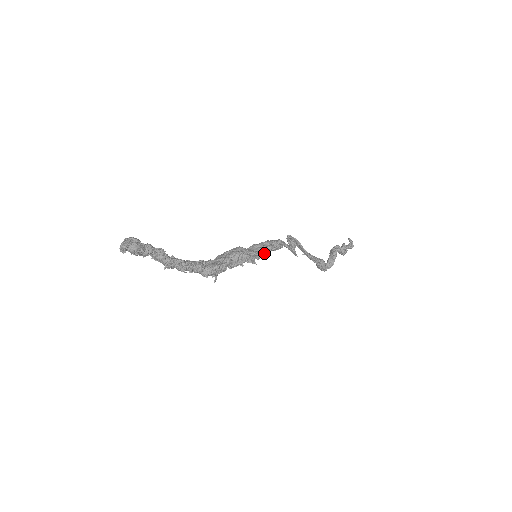
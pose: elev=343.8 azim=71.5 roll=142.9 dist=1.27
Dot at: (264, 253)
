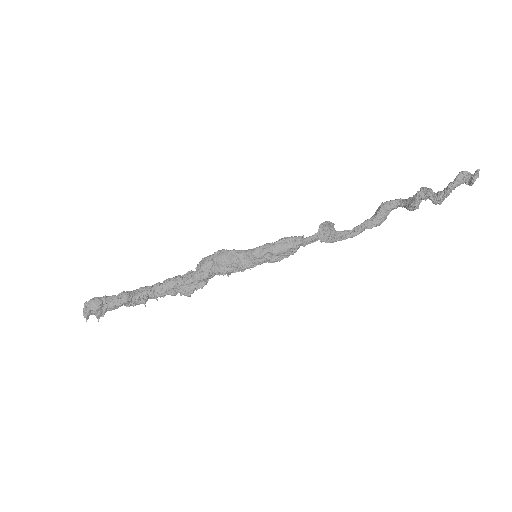
Dot at: (265, 259)
